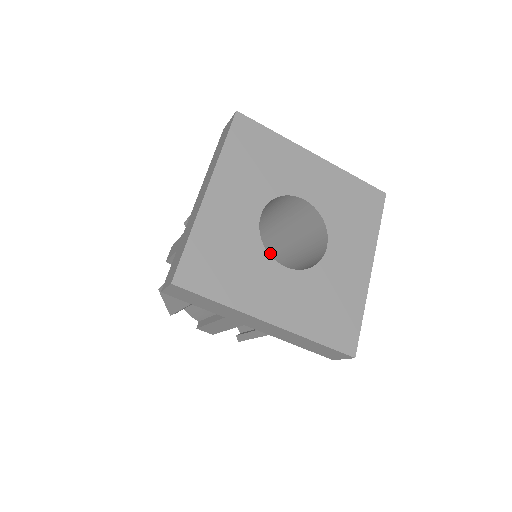
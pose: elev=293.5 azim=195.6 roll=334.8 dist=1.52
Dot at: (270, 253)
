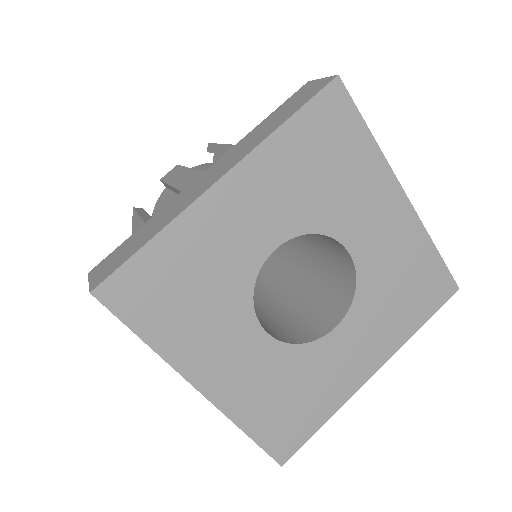
Dot at: (280, 250)
